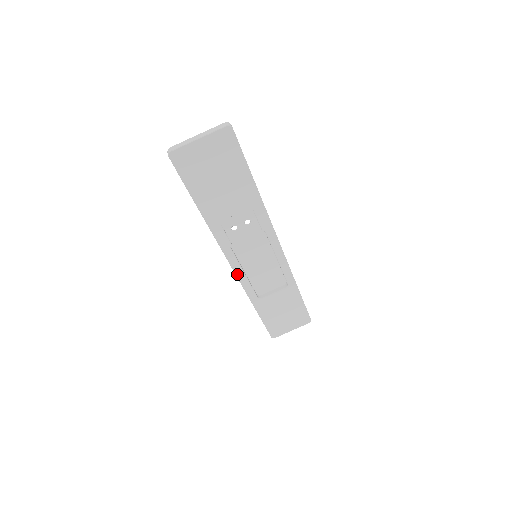
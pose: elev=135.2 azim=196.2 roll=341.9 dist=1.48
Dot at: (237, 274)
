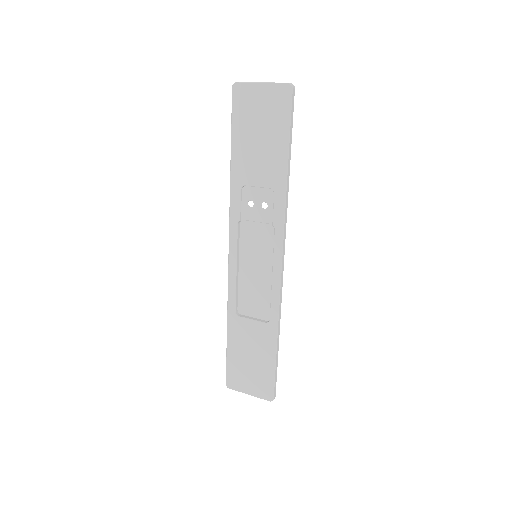
Dot at: (230, 262)
